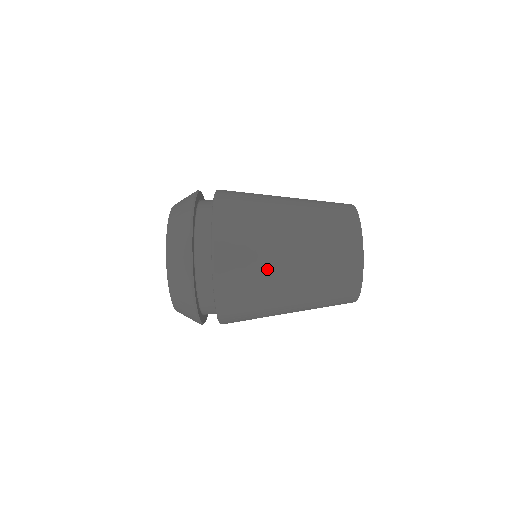
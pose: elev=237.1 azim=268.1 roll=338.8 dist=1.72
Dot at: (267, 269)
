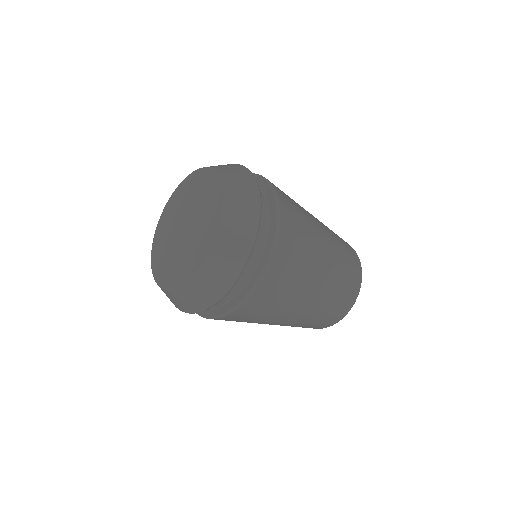
Dot at: occluded
